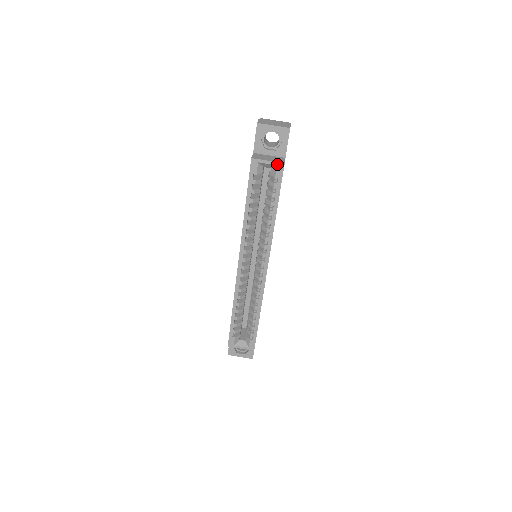
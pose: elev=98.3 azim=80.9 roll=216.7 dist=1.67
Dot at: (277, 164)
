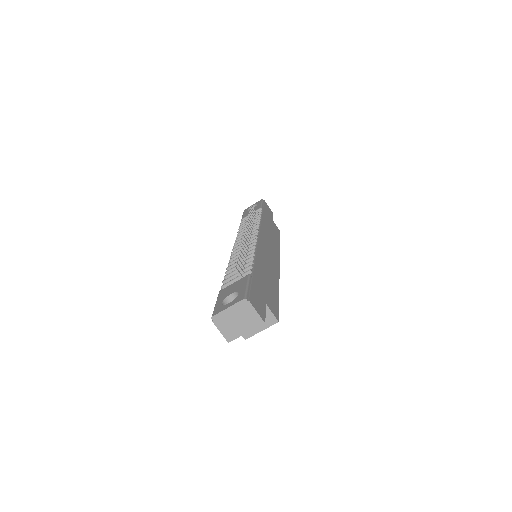
Dot at: (271, 325)
